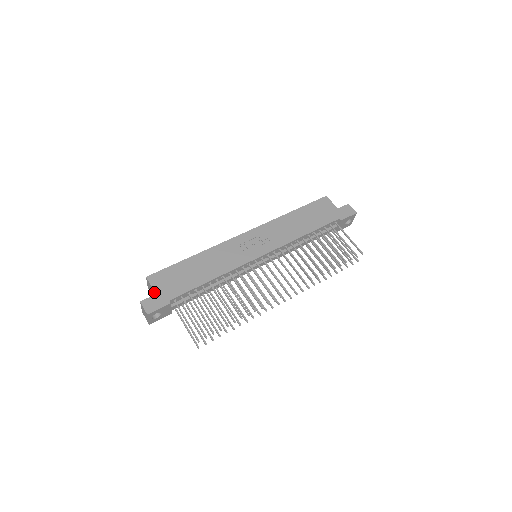
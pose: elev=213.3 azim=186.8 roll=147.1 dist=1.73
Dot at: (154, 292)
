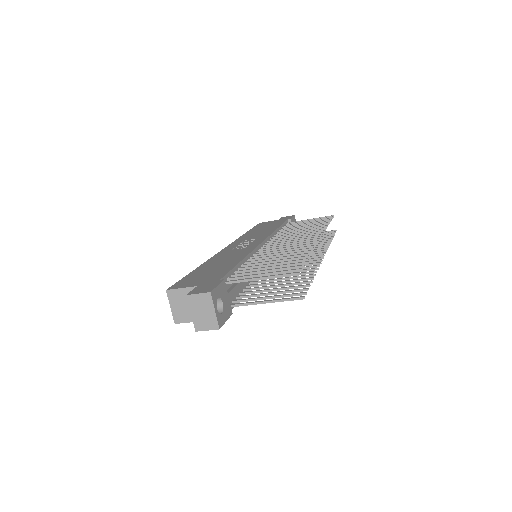
Dot at: occluded
